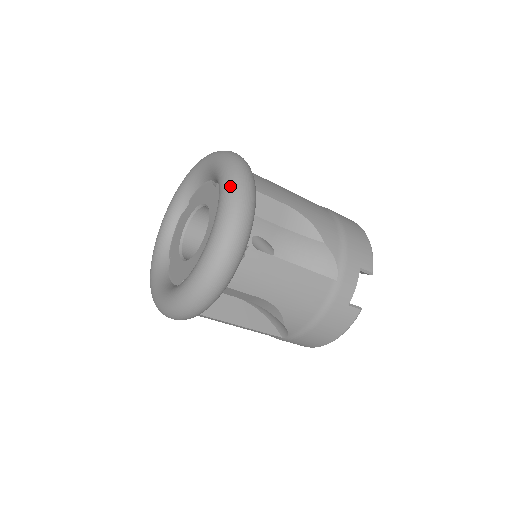
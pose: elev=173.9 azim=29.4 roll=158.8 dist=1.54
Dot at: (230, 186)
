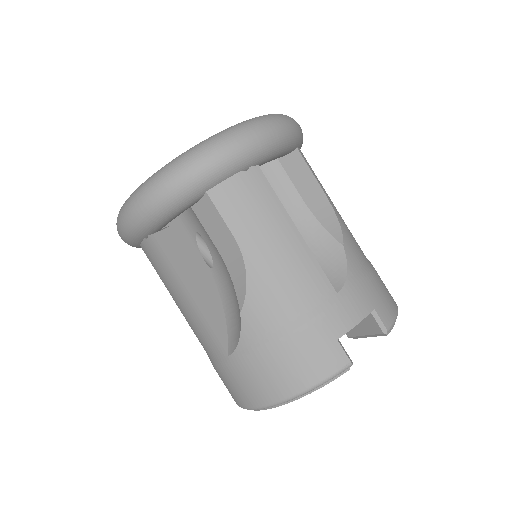
Dot at: occluded
